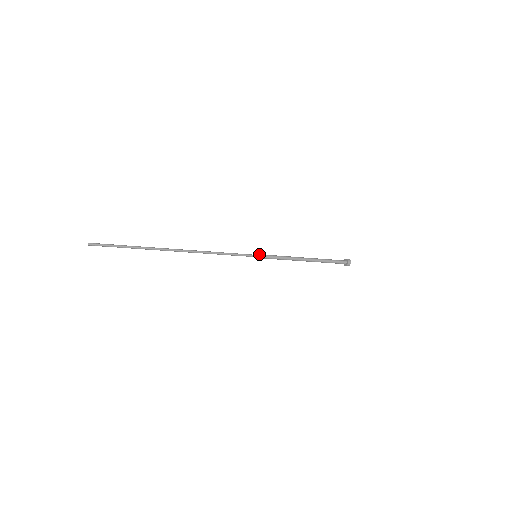
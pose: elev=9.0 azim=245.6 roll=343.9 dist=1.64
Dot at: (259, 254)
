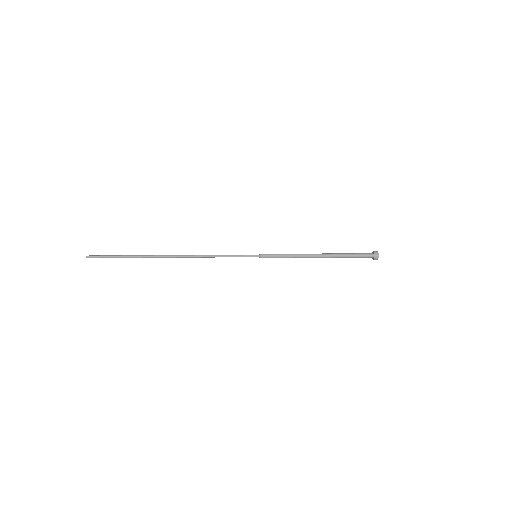
Dot at: (259, 254)
